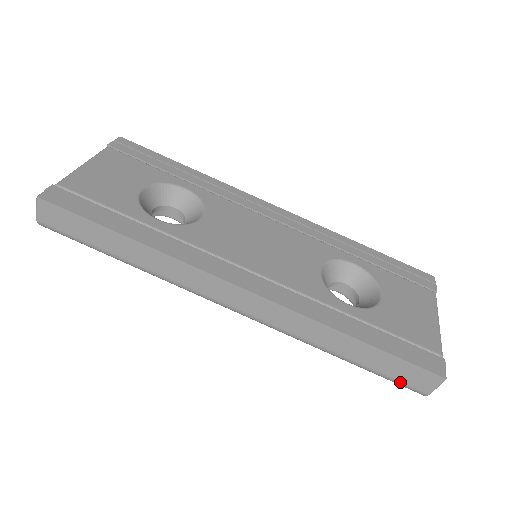
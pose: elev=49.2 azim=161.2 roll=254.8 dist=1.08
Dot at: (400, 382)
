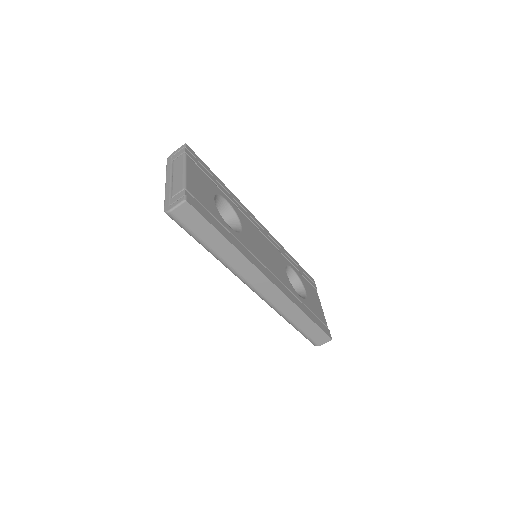
Dot at: (311, 339)
